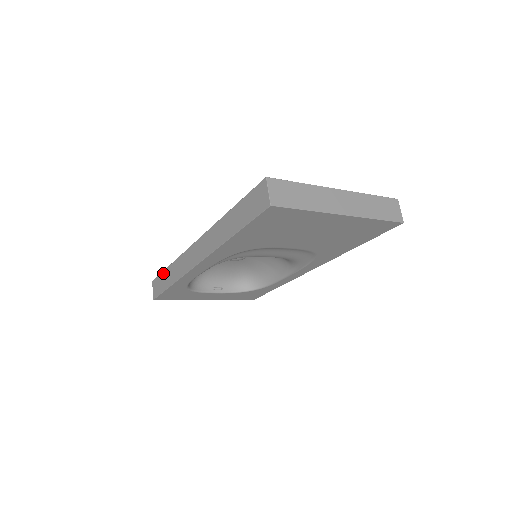
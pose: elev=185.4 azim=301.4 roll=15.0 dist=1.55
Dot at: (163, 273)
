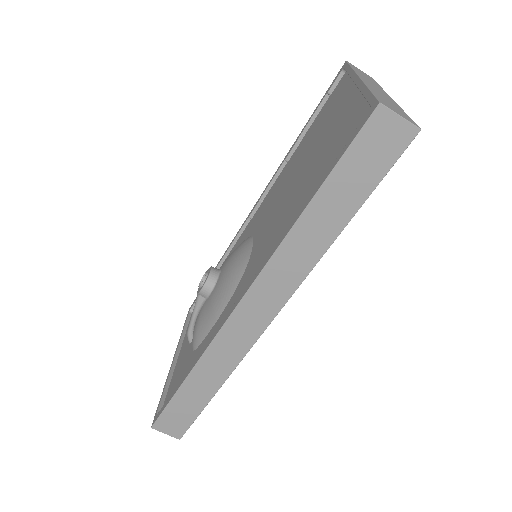
Dot at: (177, 398)
